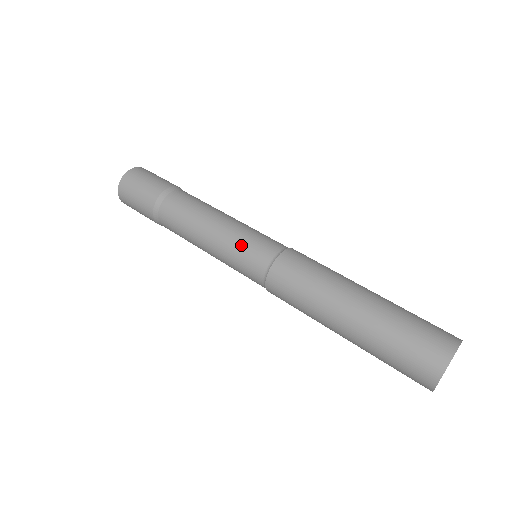
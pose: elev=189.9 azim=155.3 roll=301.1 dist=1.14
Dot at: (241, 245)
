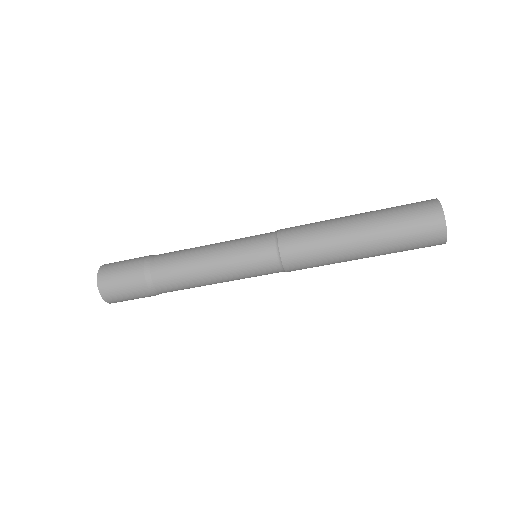
Dot at: (244, 256)
